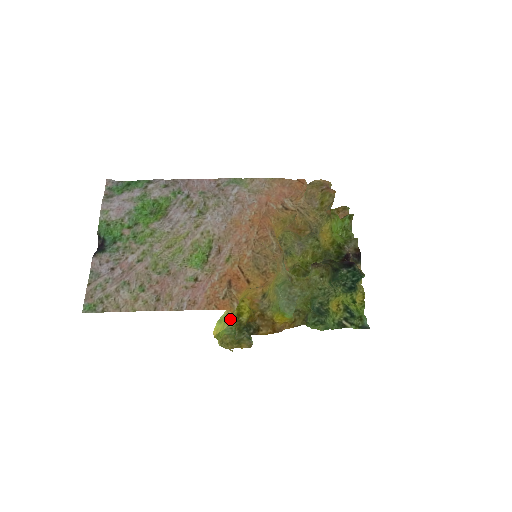
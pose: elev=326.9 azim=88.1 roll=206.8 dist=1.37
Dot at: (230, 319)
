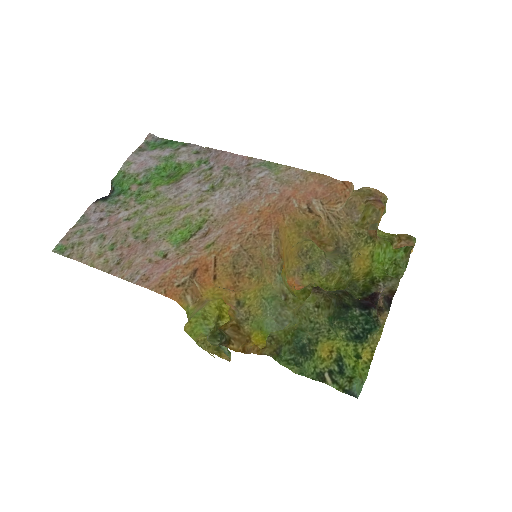
Dot at: (191, 315)
